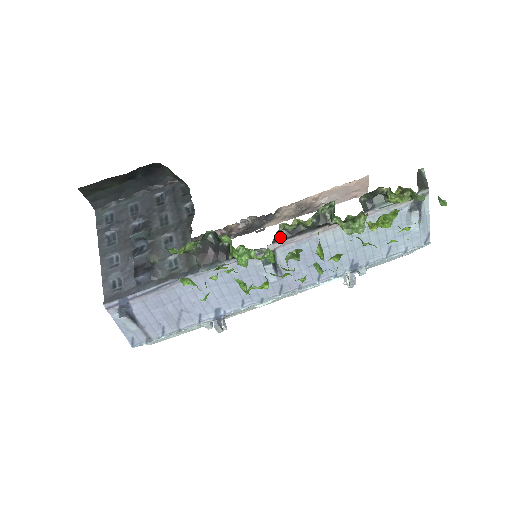
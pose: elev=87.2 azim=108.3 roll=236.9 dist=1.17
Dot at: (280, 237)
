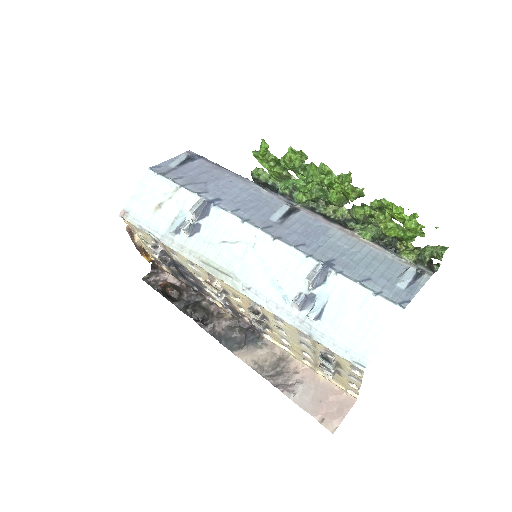
Dot at: (312, 209)
